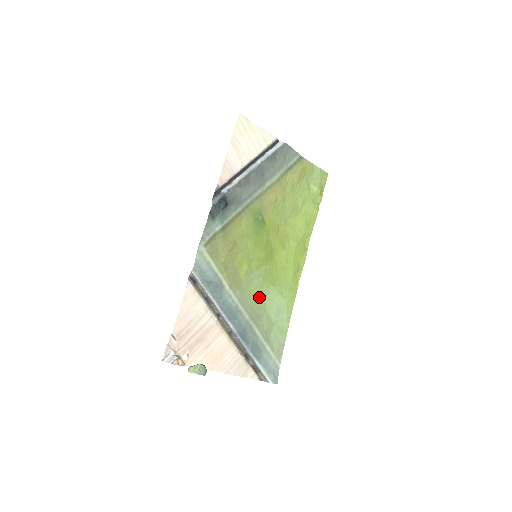
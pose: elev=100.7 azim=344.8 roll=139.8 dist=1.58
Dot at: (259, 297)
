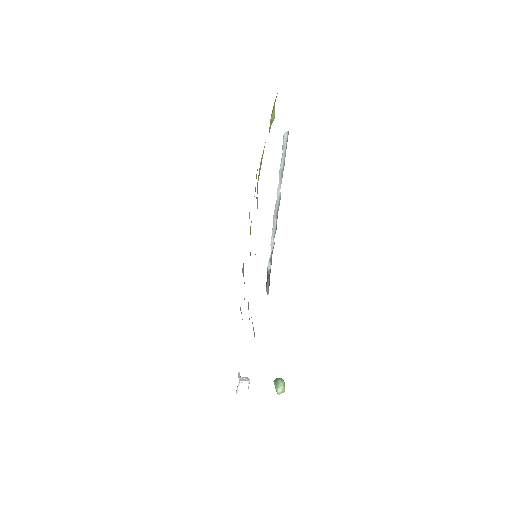
Dot at: occluded
